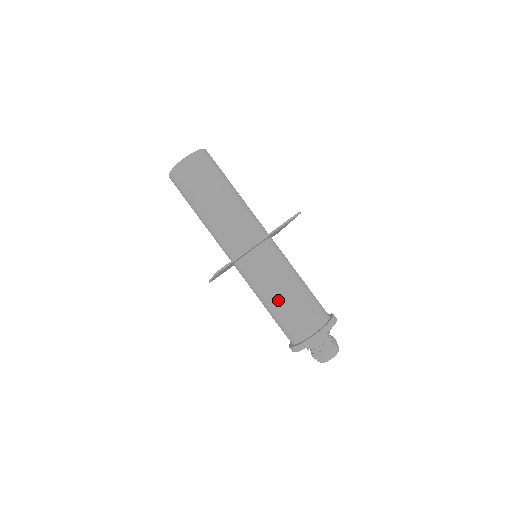
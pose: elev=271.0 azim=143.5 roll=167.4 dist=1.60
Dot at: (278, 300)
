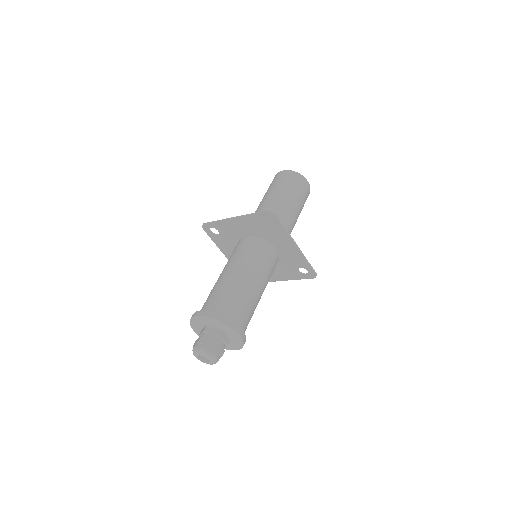
Dot at: (247, 281)
